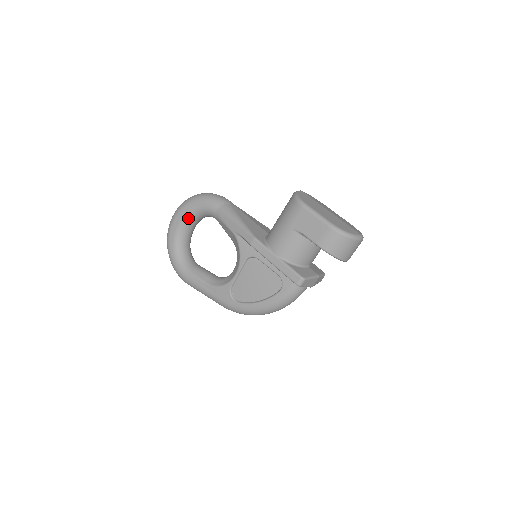
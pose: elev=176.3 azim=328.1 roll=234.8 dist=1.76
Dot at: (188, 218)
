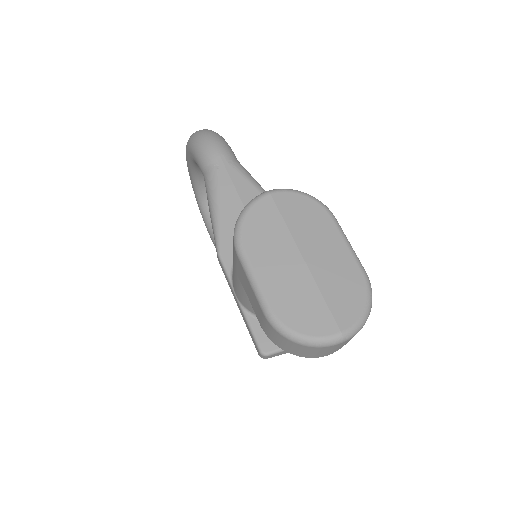
Dot at: (194, 167)
